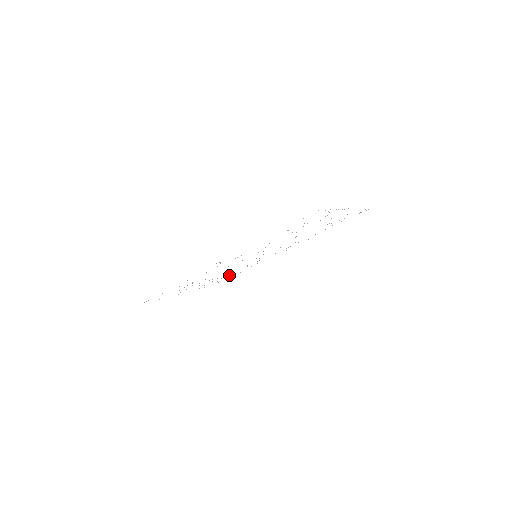
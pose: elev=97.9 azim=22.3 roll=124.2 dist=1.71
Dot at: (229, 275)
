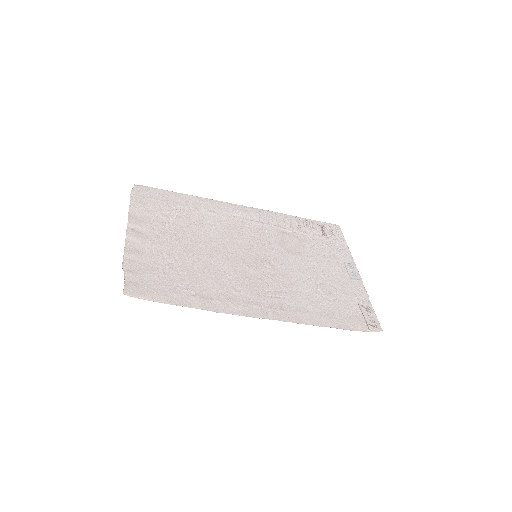
Dot at: (177, 207)
